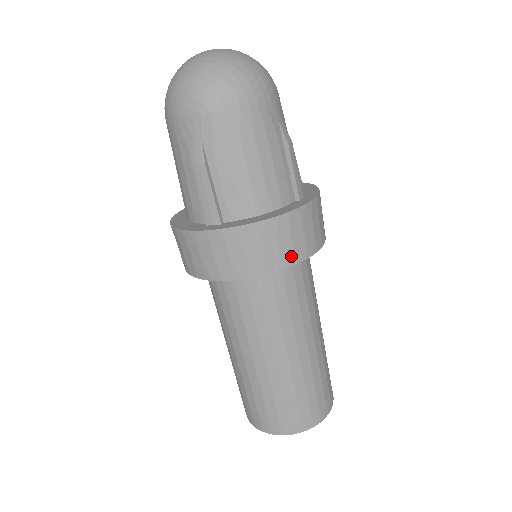
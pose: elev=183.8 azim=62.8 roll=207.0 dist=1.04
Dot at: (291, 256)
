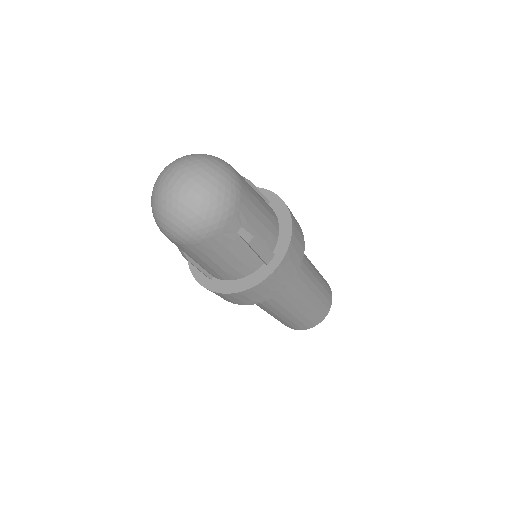
Dot at: (261, 299)
